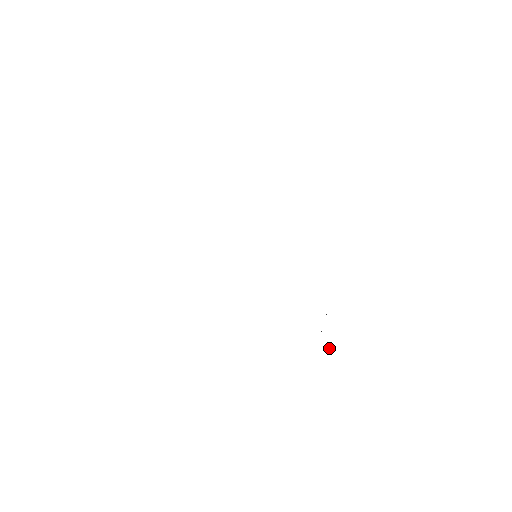
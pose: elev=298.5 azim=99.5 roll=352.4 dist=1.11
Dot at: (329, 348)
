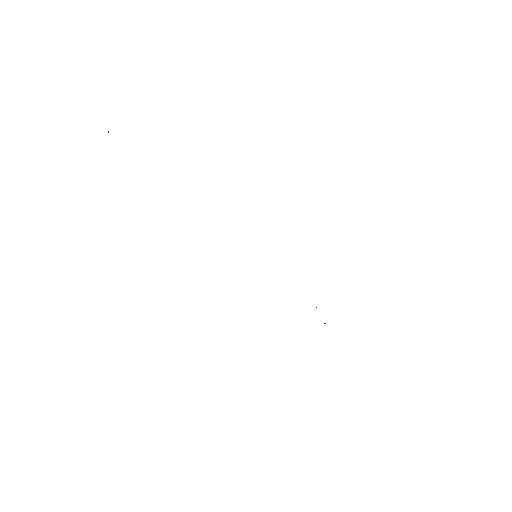
Dot at: (325, 323)
